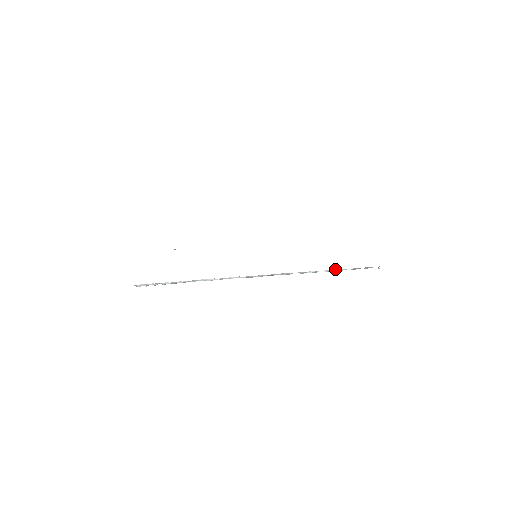
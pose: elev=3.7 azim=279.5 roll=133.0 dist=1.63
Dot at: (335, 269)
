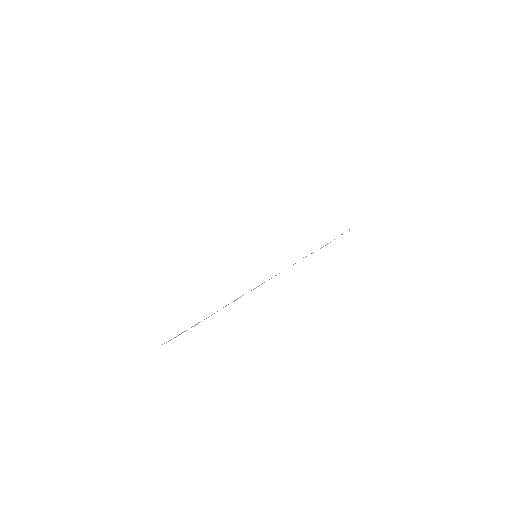
Dot at: (328, 243)
